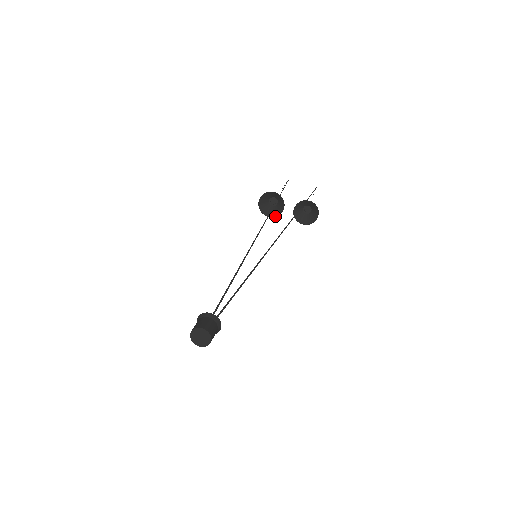
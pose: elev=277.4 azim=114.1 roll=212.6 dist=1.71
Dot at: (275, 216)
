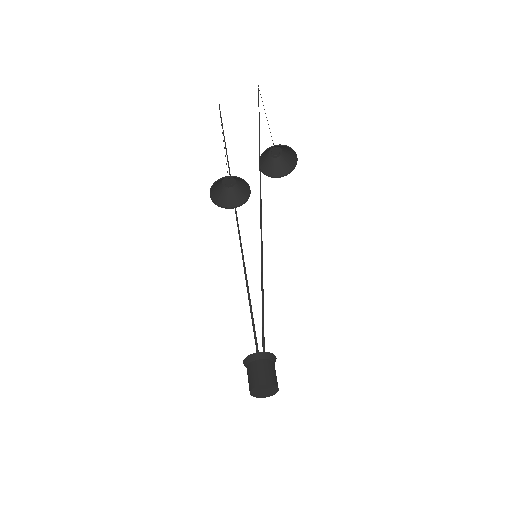
Dot at: (245, 201)
